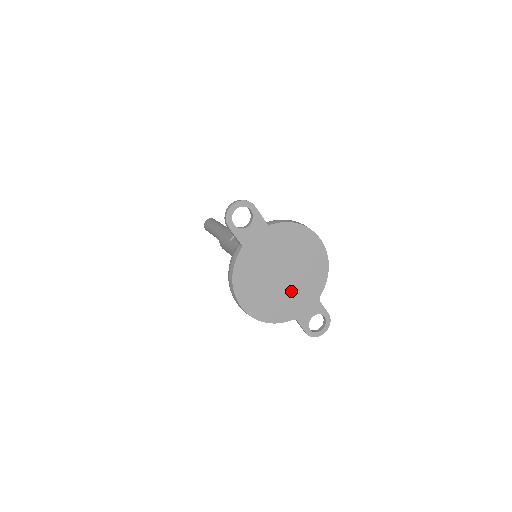
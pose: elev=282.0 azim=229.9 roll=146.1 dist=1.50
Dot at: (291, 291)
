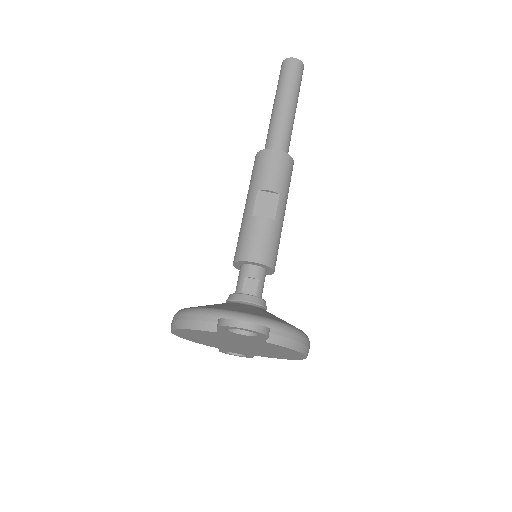
Dot at: (234, 347)
